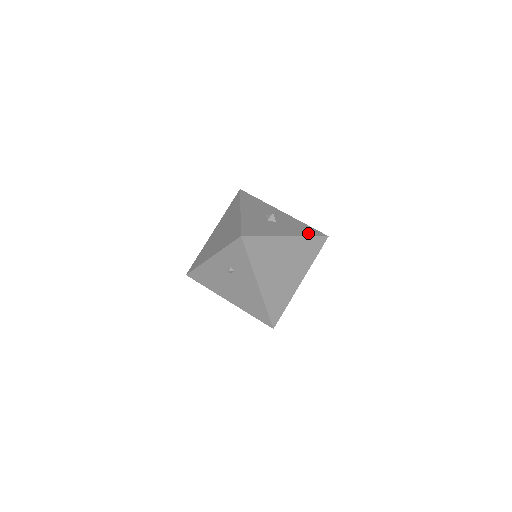
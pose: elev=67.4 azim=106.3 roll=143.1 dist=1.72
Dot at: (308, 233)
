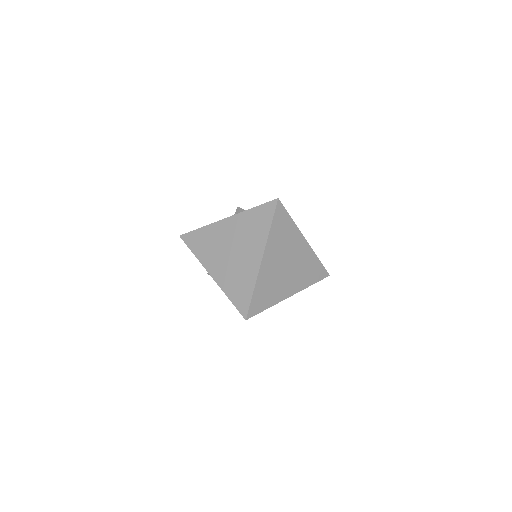
Dot at: occluded
